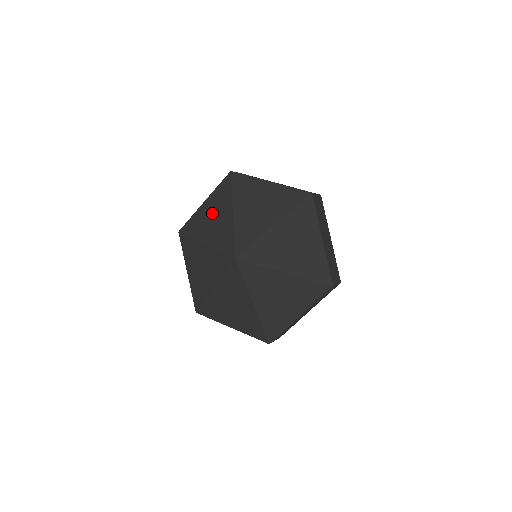
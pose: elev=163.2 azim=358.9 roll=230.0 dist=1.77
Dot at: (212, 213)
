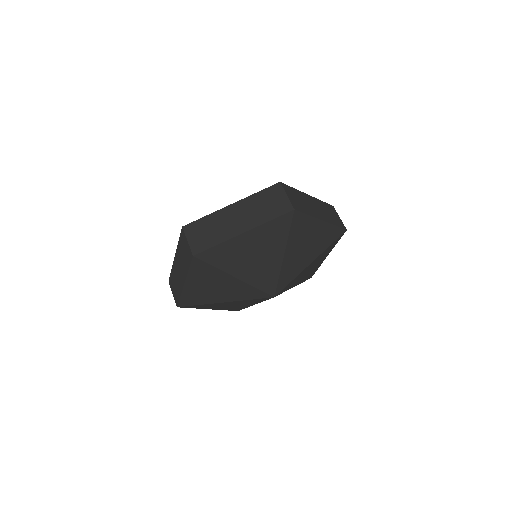
Dot at: (208, 286)
